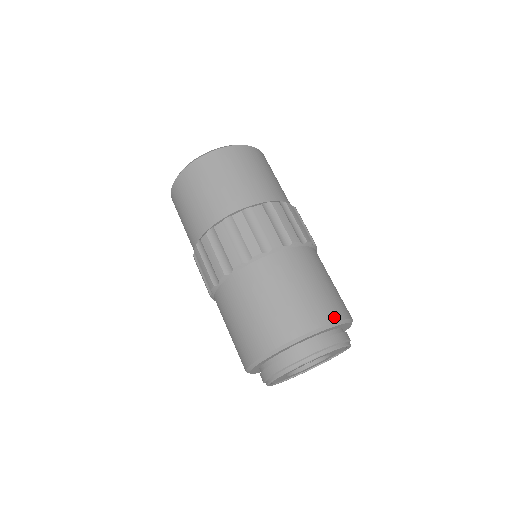
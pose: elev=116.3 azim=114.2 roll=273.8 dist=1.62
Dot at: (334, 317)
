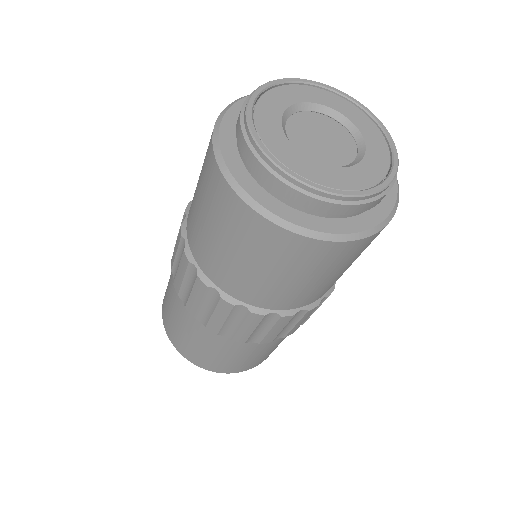
Dot at: occluded
